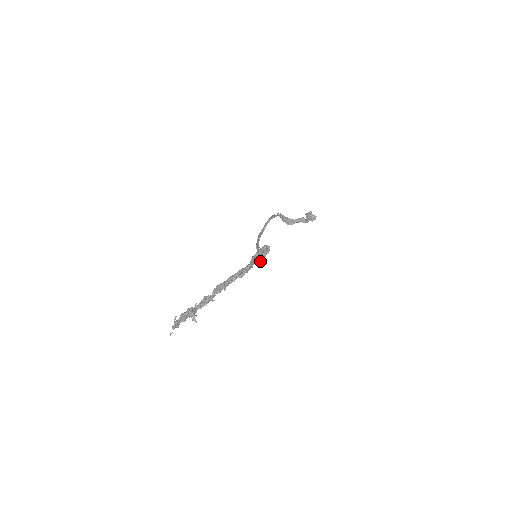
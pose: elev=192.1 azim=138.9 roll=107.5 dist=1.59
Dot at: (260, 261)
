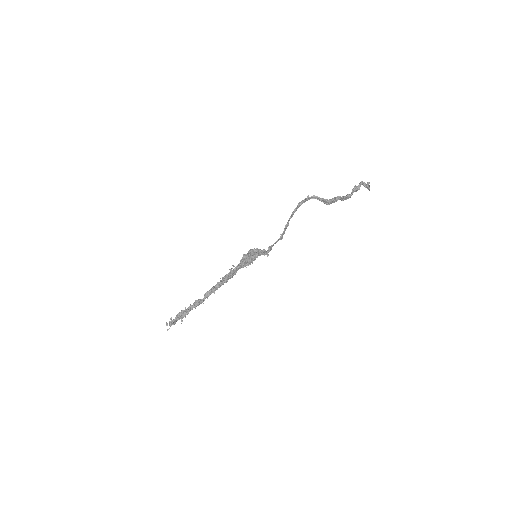
Dot at: (247, 265)
